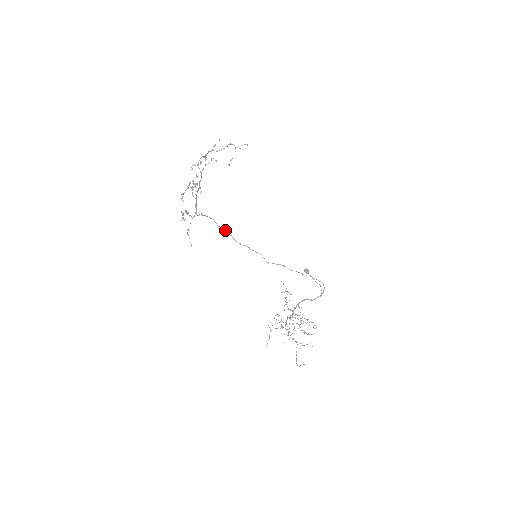
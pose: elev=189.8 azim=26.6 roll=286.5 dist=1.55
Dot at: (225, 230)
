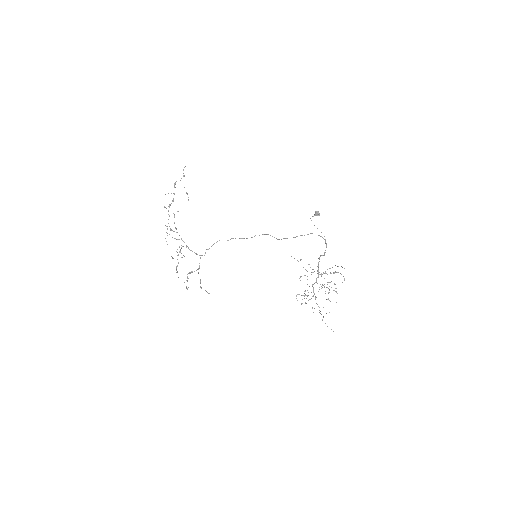
Dot at: occluded
